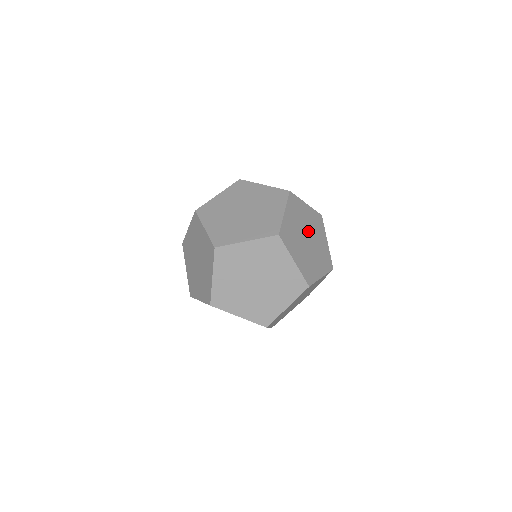
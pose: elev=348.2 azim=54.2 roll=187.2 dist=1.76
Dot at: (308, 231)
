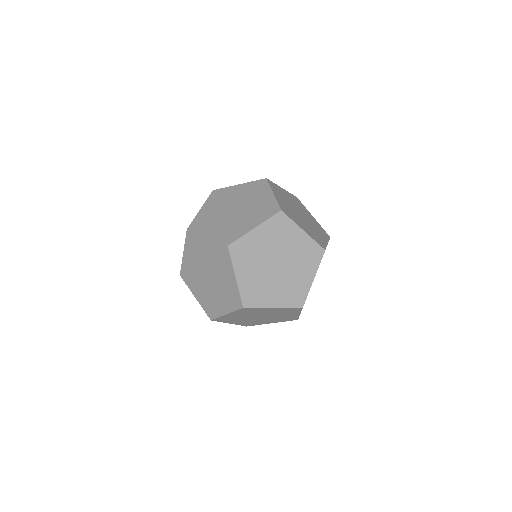
Dot at: occluded
